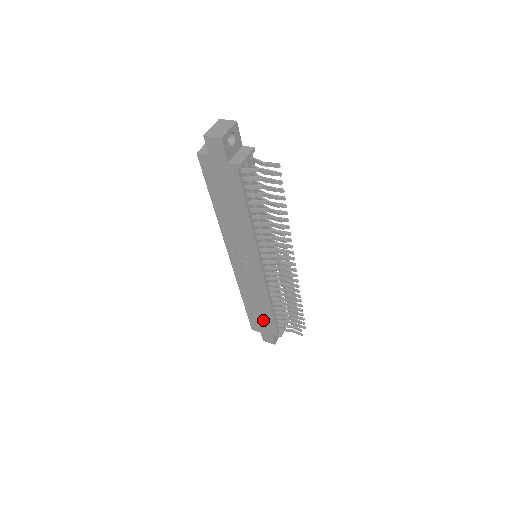
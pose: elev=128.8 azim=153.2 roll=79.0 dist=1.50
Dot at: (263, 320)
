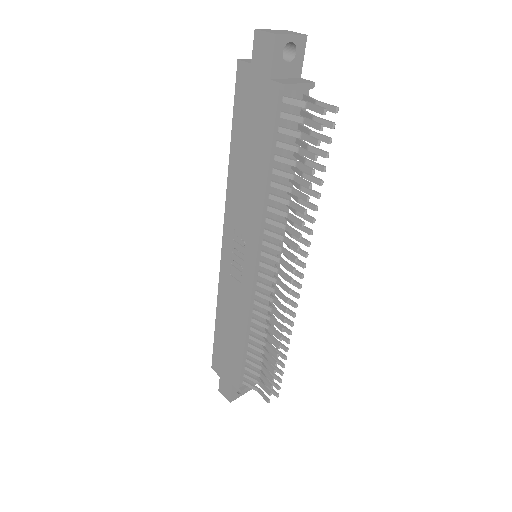
Dot at: (229, 357)
